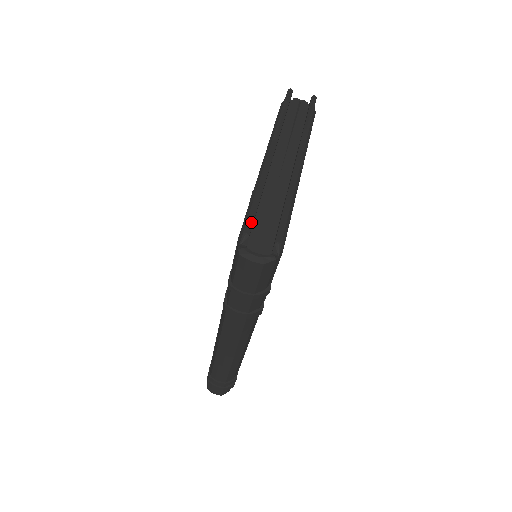
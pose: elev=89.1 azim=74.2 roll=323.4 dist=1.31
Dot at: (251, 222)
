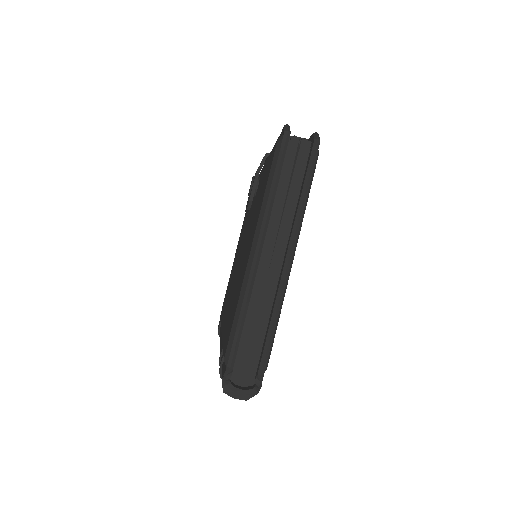
Dot at: (235, 353)
